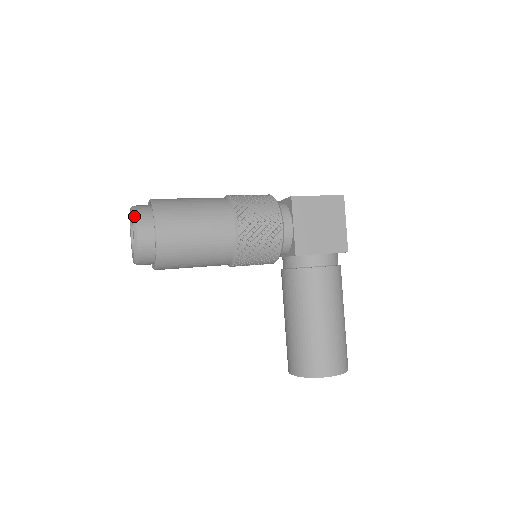
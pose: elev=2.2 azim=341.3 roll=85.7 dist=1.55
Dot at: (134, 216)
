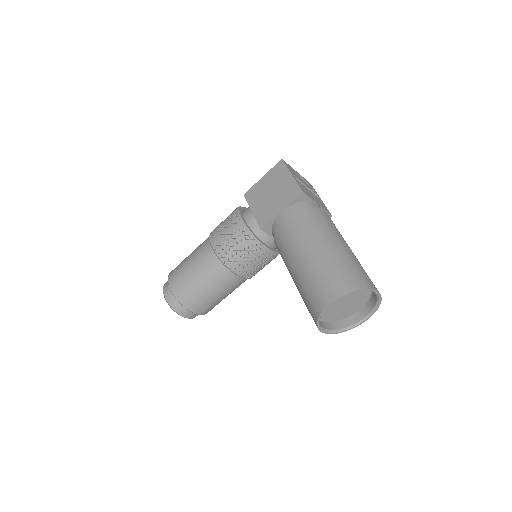
Dot at: (164, 285)
